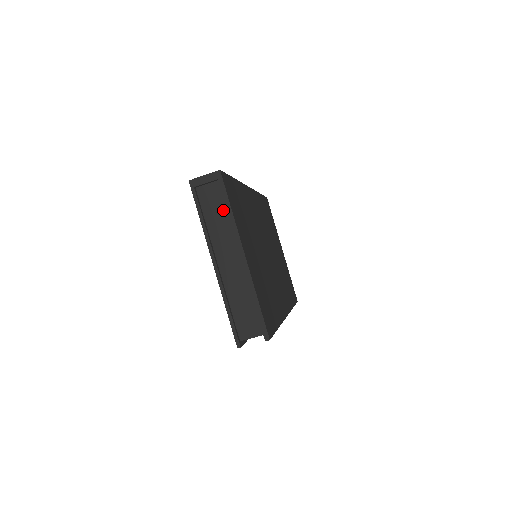
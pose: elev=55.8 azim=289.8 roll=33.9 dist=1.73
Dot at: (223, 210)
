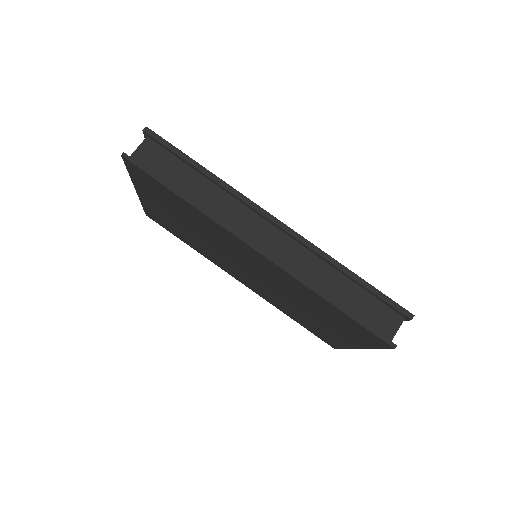
Dot at: occluded
